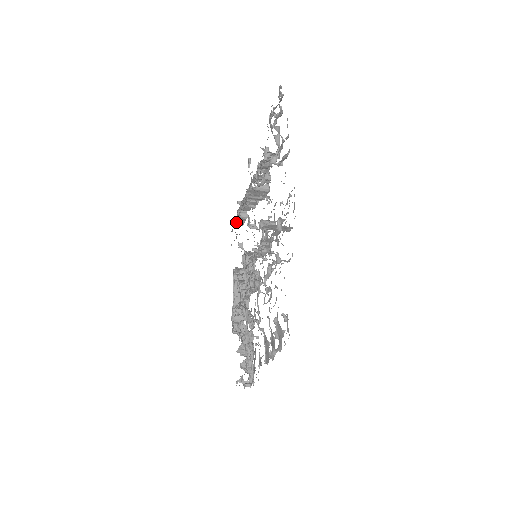
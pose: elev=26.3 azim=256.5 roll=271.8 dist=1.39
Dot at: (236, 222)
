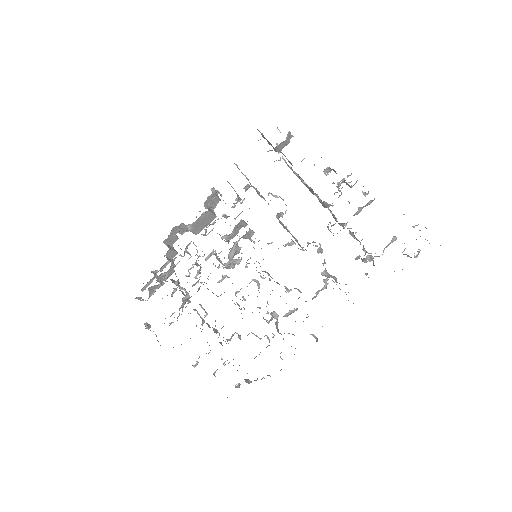
Dot at: occluded
